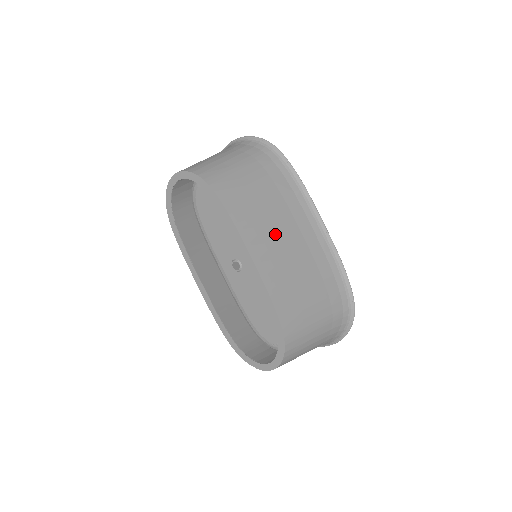
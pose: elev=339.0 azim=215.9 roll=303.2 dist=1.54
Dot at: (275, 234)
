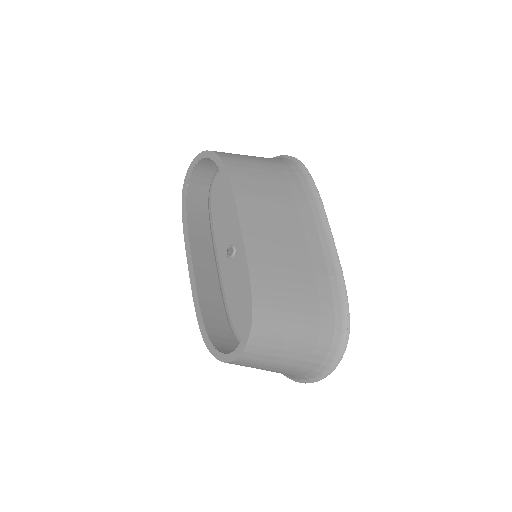
Dot at: (275, 222)
